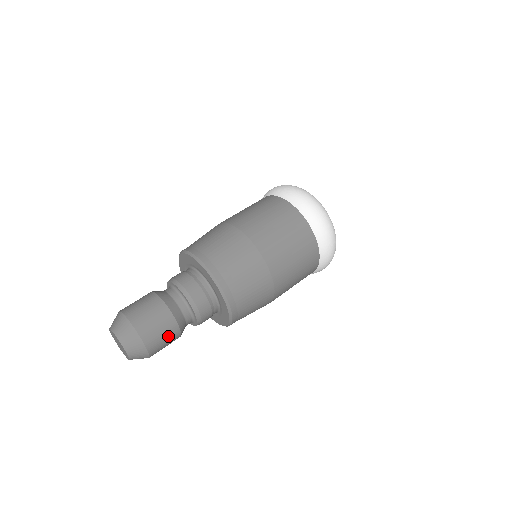
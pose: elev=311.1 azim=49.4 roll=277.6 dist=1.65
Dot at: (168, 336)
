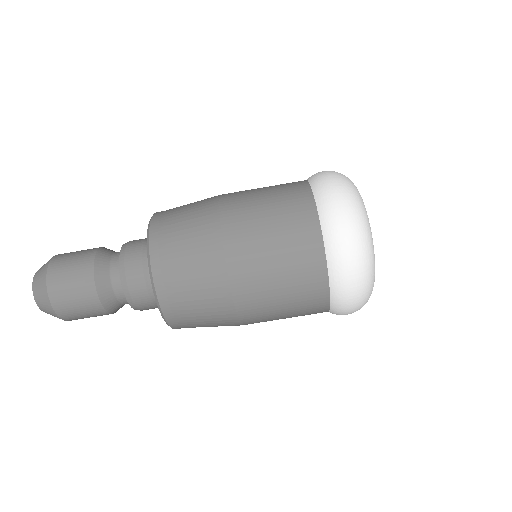
Dot at: occluded
